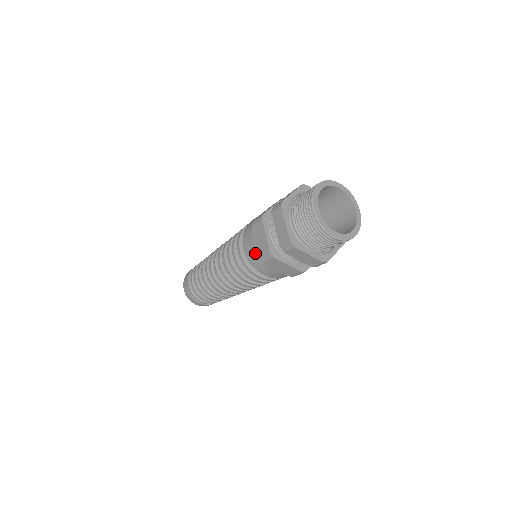
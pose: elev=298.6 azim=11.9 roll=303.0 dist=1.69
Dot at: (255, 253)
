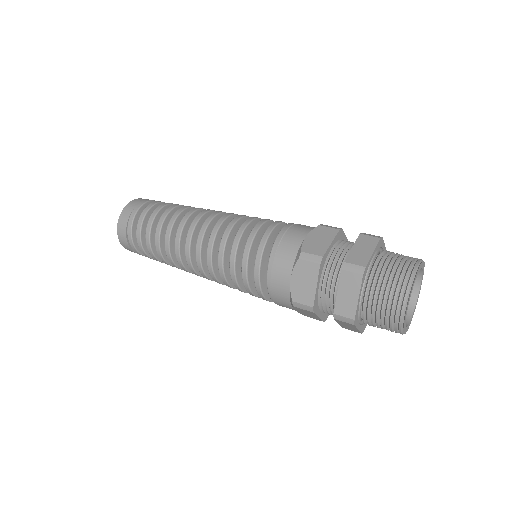
Dot at: (285, 289)
